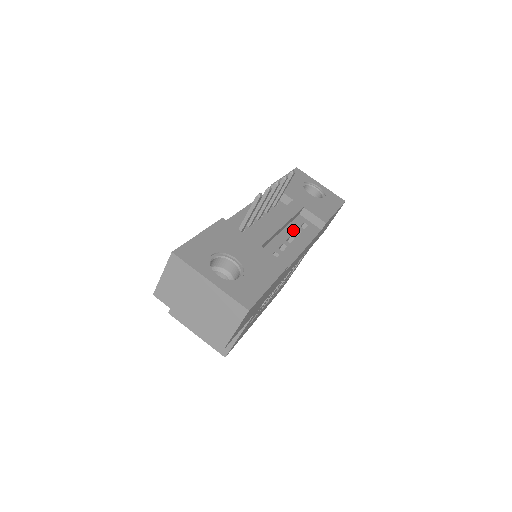
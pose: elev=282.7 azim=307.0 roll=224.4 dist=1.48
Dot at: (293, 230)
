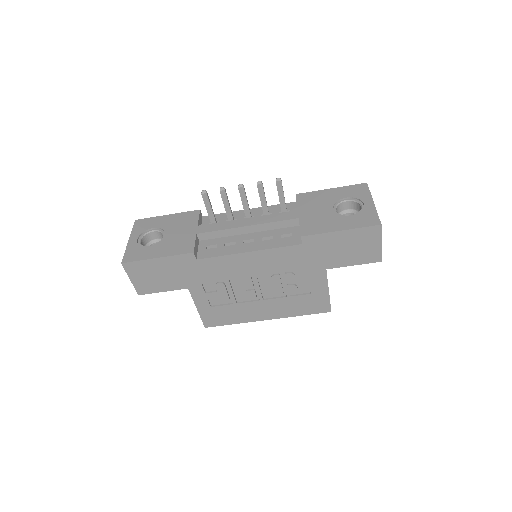
Dot at: (266, 235)
